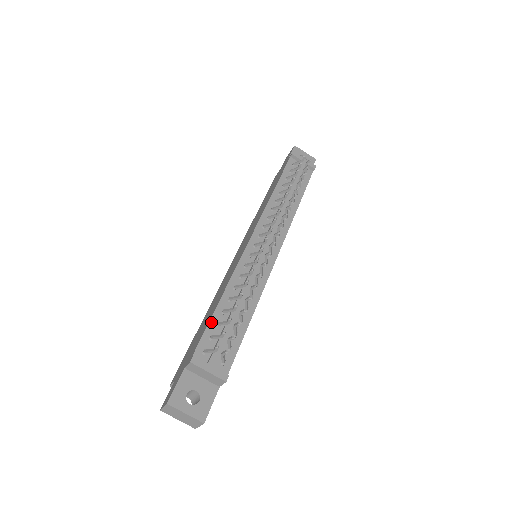
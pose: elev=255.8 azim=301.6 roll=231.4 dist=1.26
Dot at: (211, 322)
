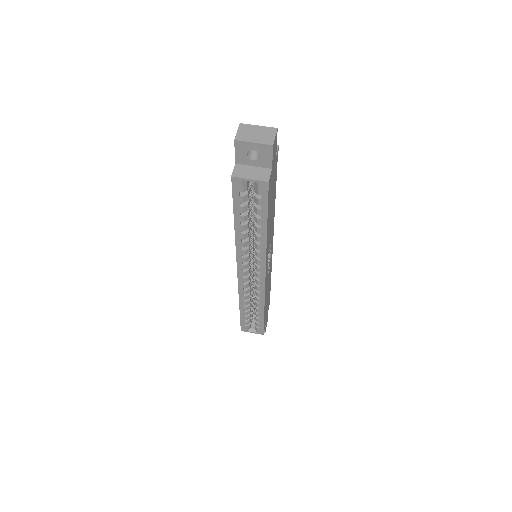
Dot at: occluded
